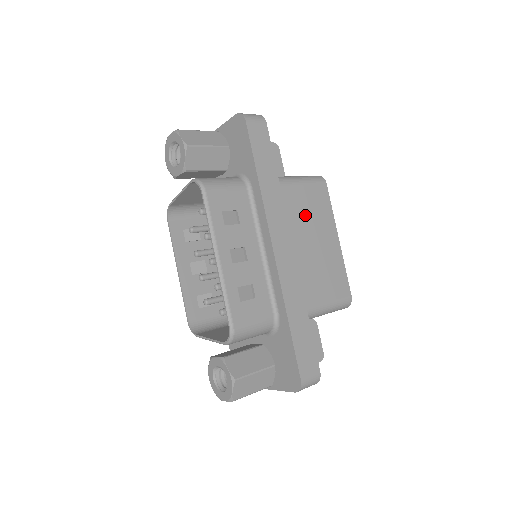
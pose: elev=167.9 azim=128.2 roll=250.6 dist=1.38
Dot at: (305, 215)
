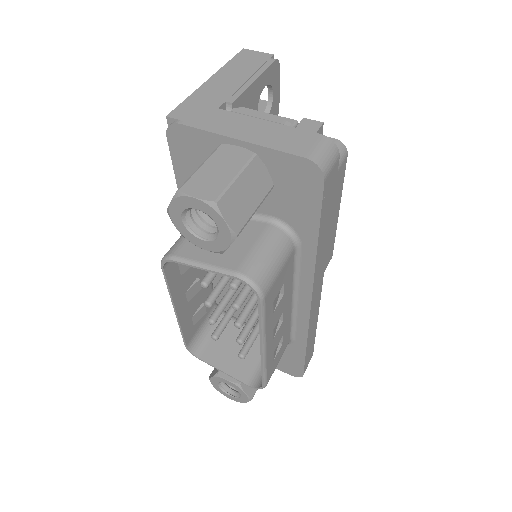
Dot at: occluded
